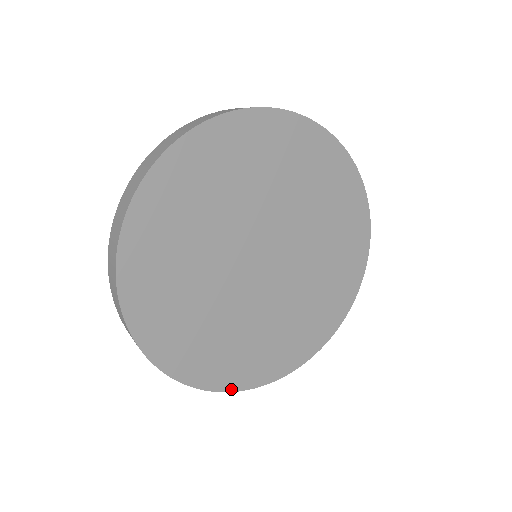
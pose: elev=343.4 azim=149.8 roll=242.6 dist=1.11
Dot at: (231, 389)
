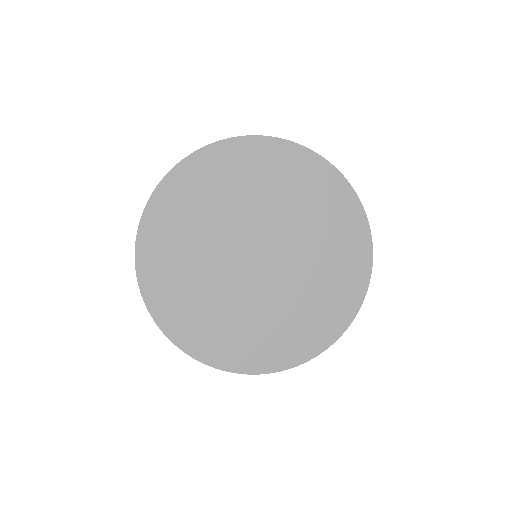
Dot at: (312, 356)
